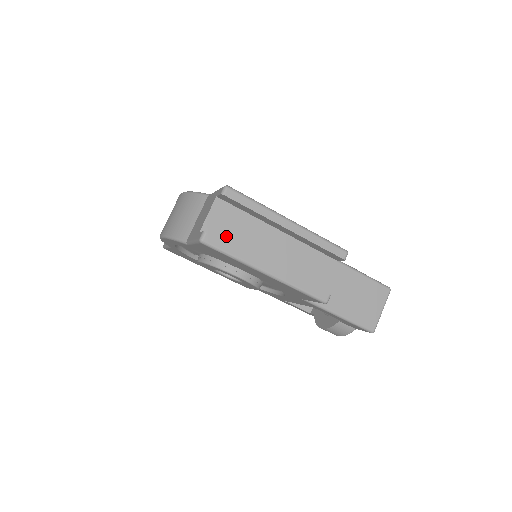
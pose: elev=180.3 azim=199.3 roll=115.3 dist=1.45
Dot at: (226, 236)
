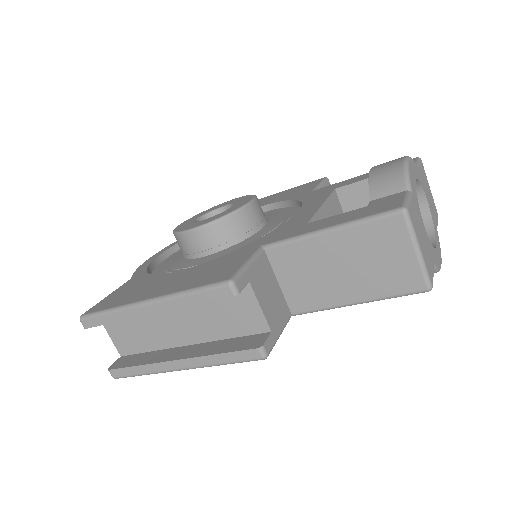
Dot at: (138, 344)
